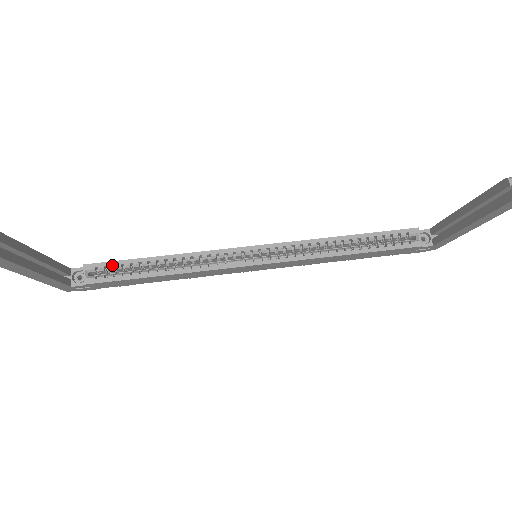
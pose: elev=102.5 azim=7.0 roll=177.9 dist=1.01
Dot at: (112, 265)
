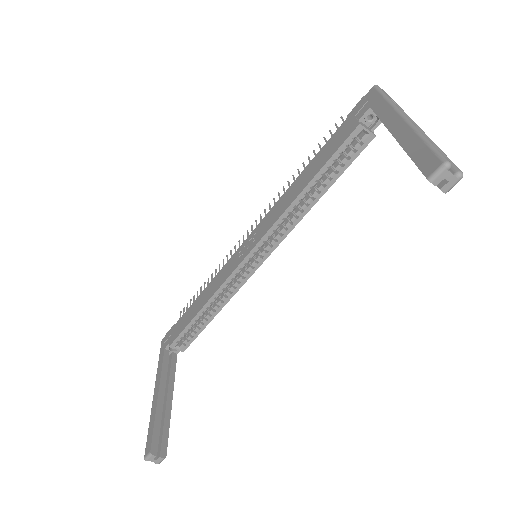
Dot at: (183, 334)
